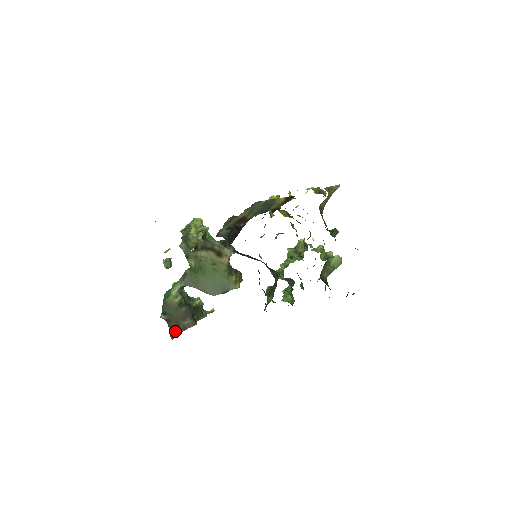
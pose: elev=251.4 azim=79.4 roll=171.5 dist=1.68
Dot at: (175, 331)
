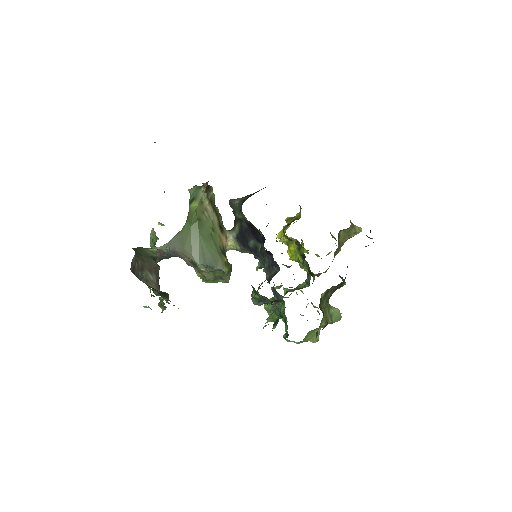
Dot at: (137, 270)
